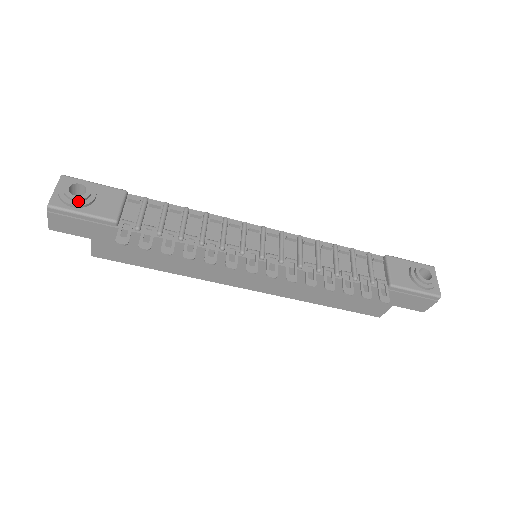
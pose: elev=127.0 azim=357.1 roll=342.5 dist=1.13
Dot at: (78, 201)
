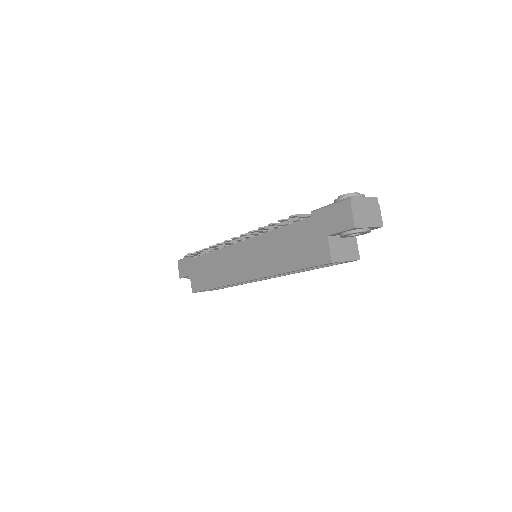
Dot at: occluded
